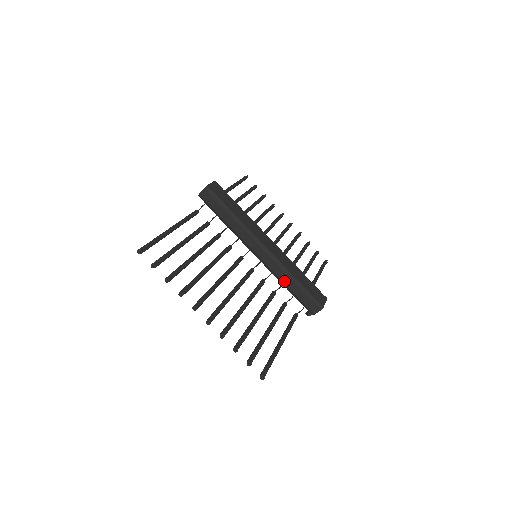
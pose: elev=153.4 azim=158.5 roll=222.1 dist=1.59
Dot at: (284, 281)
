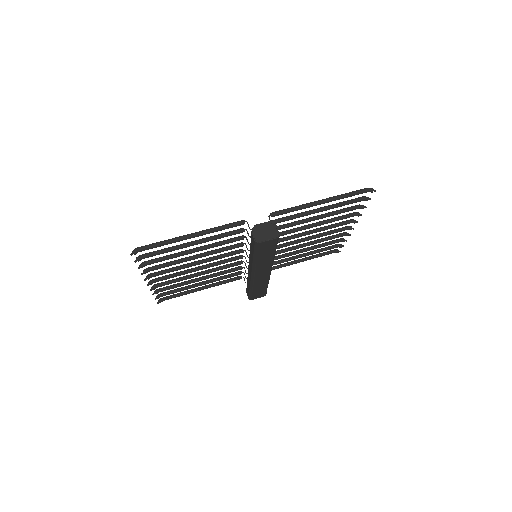
Dot at: (248, 280)
